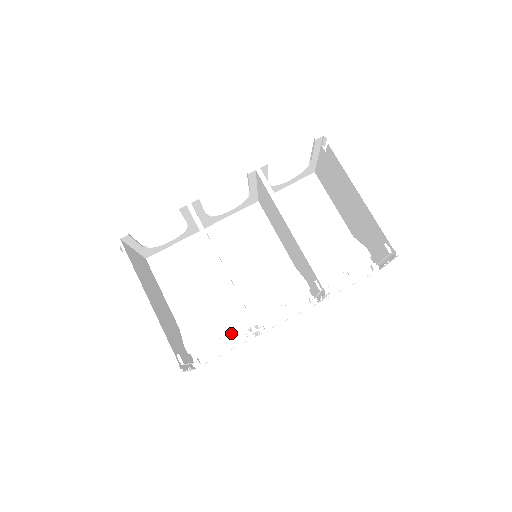
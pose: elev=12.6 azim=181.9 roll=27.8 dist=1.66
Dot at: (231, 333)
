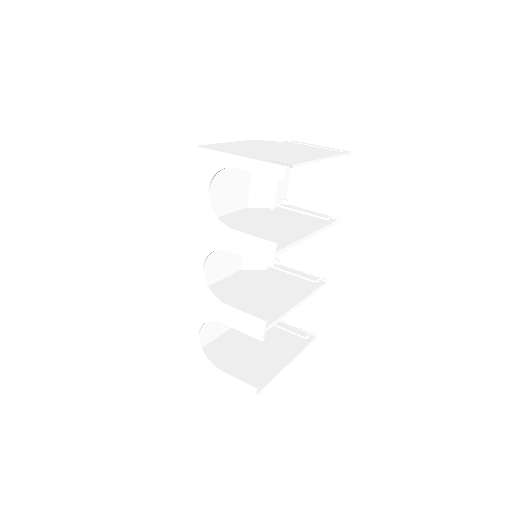
Dot at: occluded
